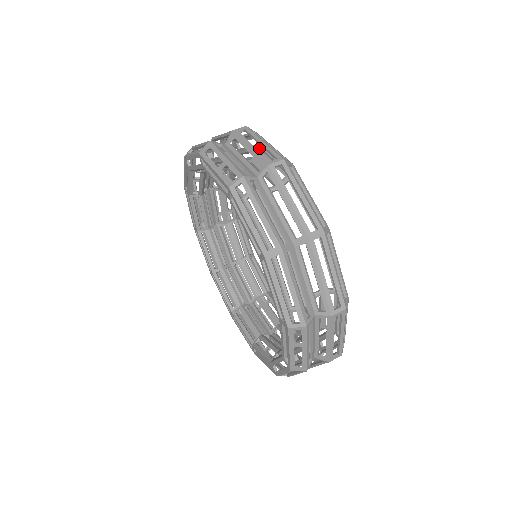
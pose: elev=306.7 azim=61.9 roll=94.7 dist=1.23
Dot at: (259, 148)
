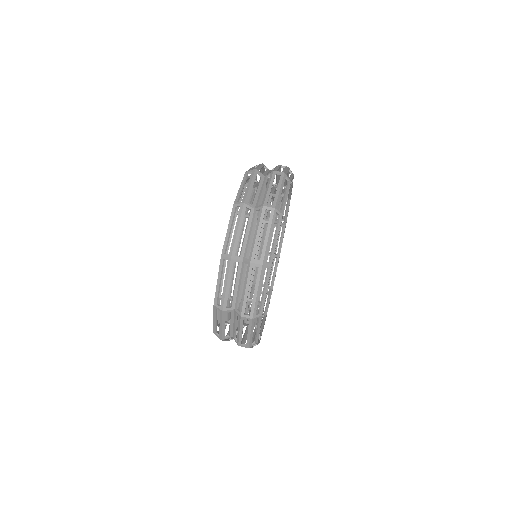
Dot at: occluded
